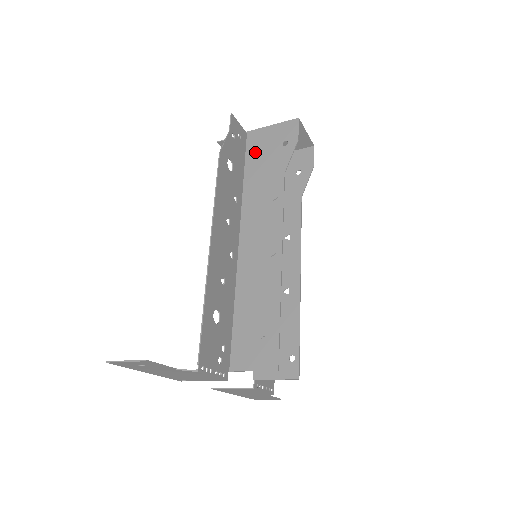
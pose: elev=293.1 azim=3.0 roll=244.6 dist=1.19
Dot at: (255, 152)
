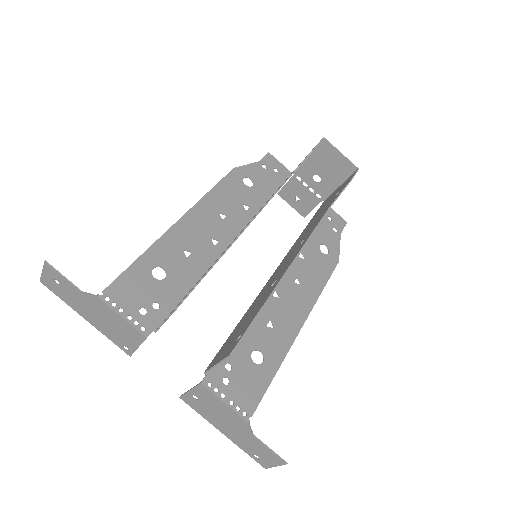
Dot at: occluded
